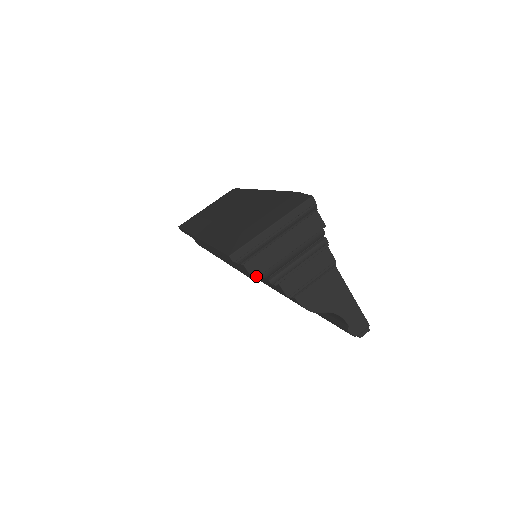
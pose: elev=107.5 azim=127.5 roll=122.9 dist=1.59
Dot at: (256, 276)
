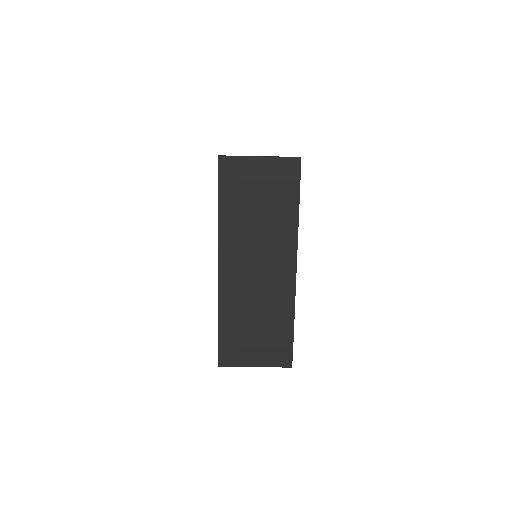
Dot at: occluded
